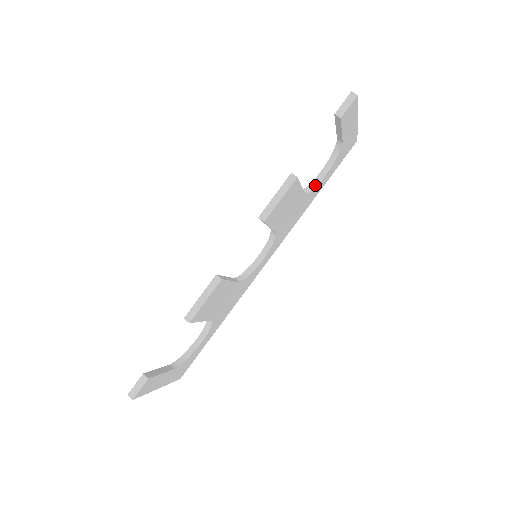
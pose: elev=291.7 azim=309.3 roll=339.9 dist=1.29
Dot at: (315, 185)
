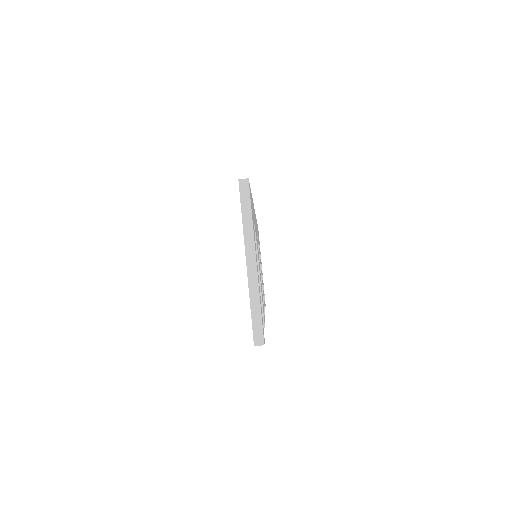
Dot at: occluded
